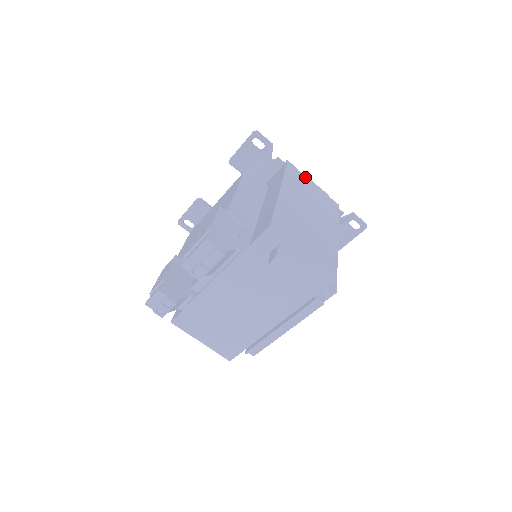
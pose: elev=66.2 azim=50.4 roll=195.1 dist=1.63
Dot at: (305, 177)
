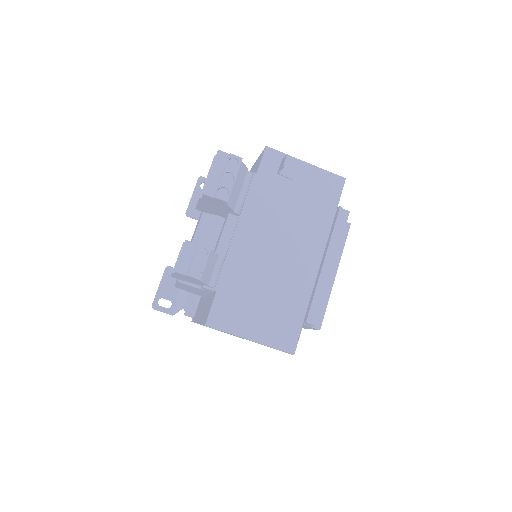
Dot at: occluded
